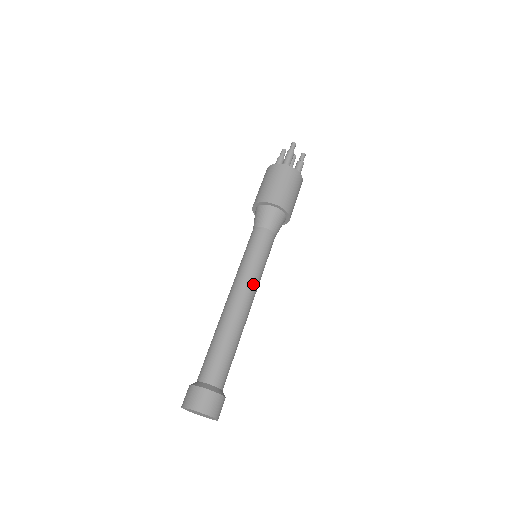
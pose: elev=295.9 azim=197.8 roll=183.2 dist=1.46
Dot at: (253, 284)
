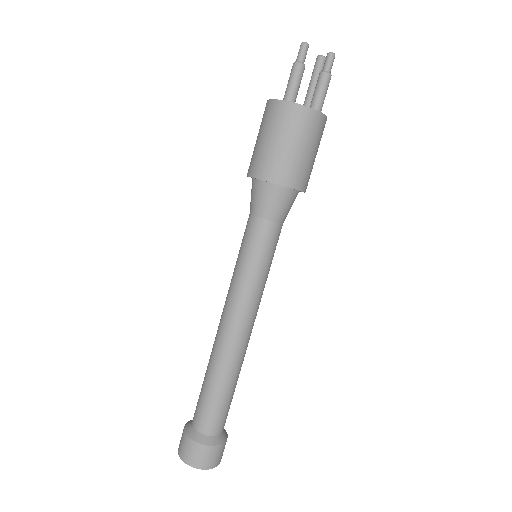
Dot at: (244, 305)
